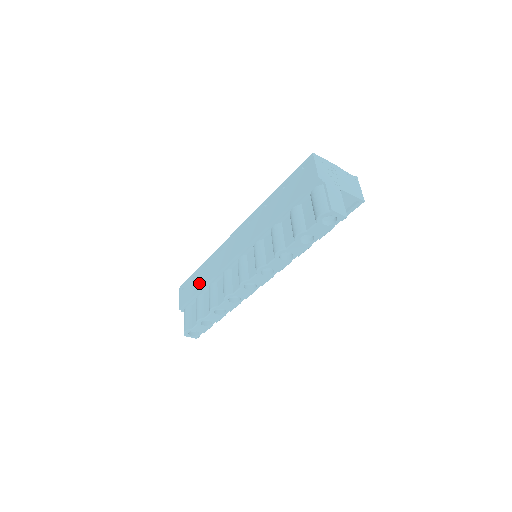
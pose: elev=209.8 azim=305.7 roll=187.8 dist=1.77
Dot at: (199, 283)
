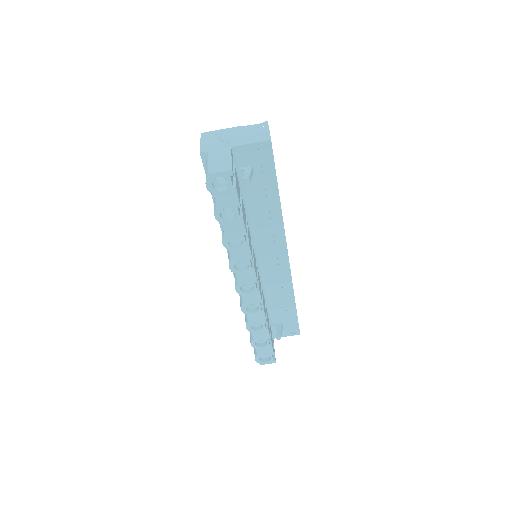
Dot at: occluded
